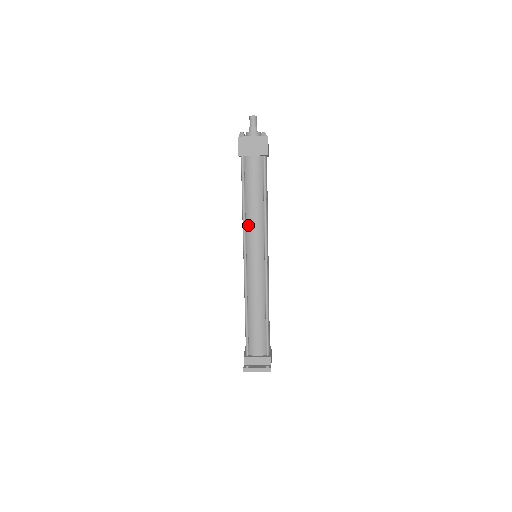
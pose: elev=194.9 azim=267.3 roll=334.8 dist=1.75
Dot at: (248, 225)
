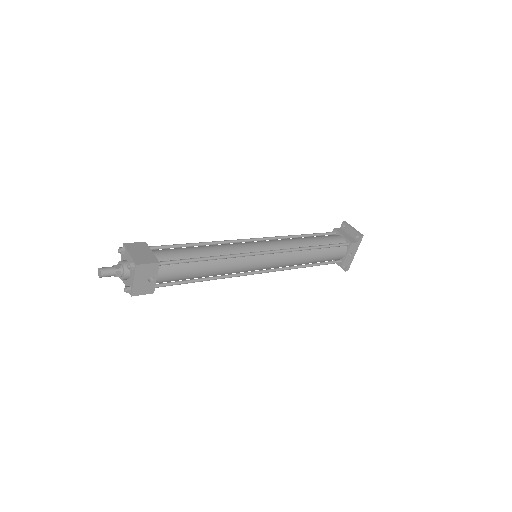
Dot at: occluded
